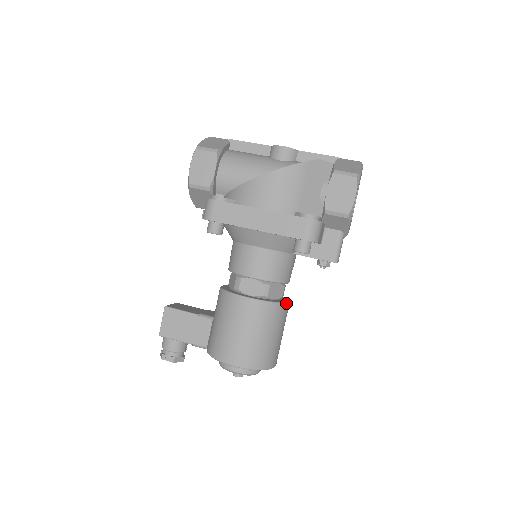
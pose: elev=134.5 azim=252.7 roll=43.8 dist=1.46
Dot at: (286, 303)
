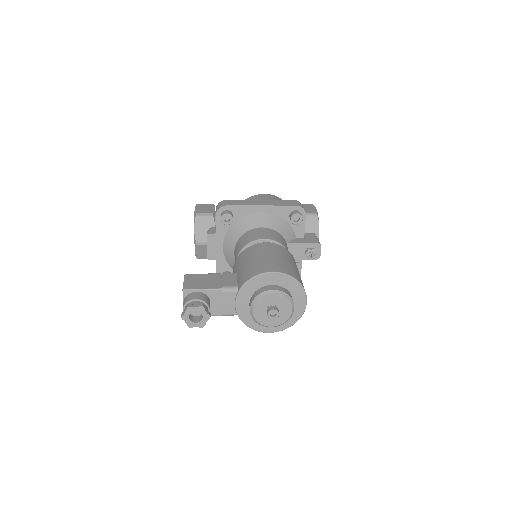
Dot at: occluded
